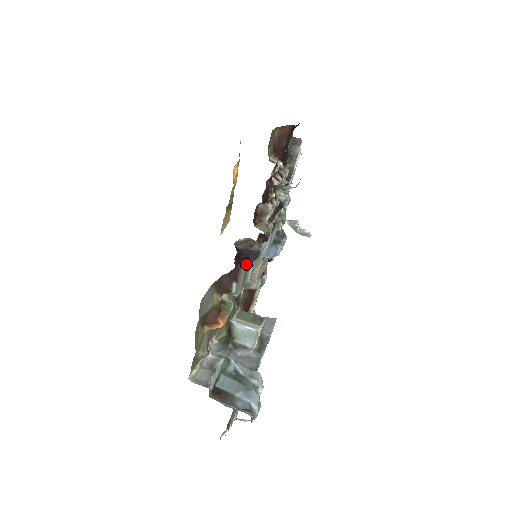
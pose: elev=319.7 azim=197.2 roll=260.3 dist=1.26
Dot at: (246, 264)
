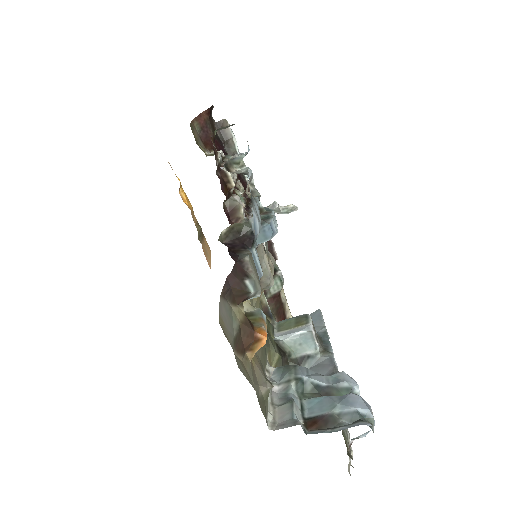
Dot at: (246, 253)
